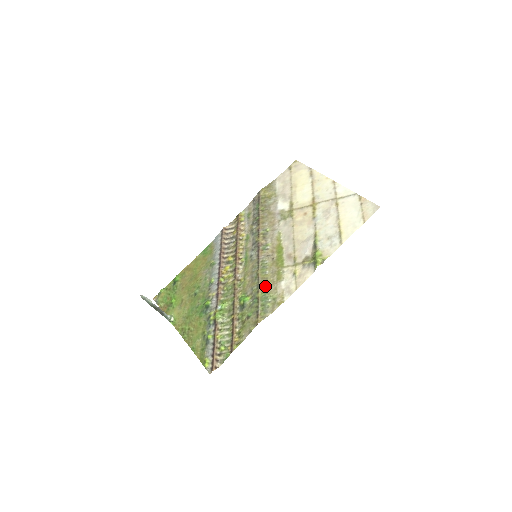
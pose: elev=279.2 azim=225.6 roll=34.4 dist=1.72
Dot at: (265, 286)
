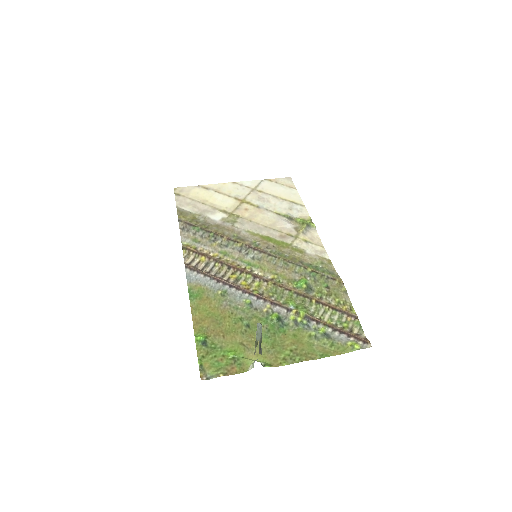
Dot at: (302, 262)
